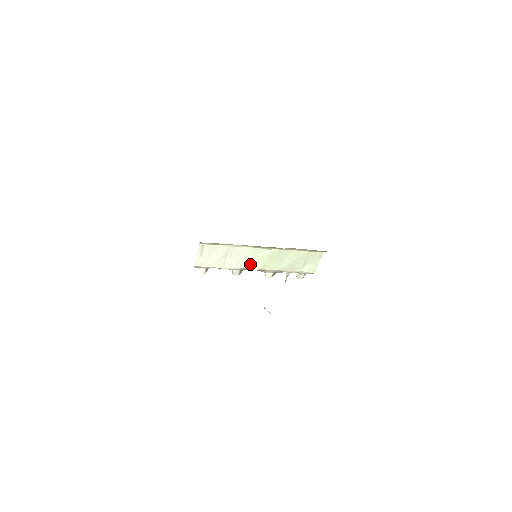
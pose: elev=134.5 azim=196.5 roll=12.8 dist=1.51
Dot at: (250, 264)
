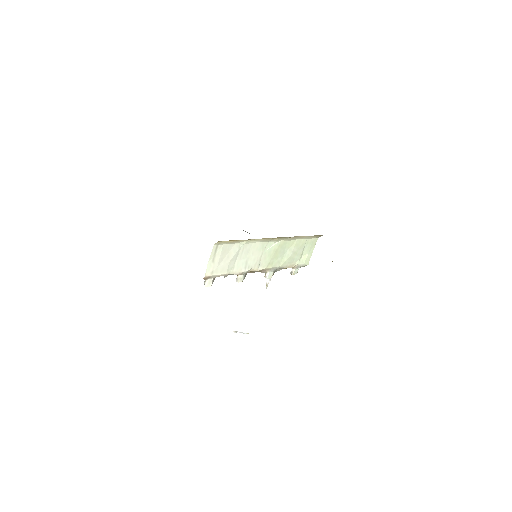
Dot at: (257, 264)
